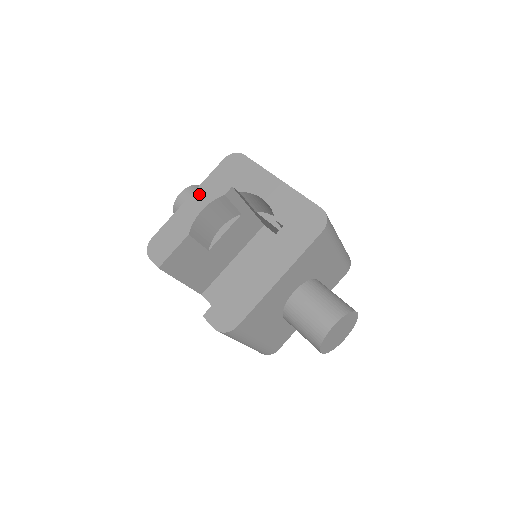
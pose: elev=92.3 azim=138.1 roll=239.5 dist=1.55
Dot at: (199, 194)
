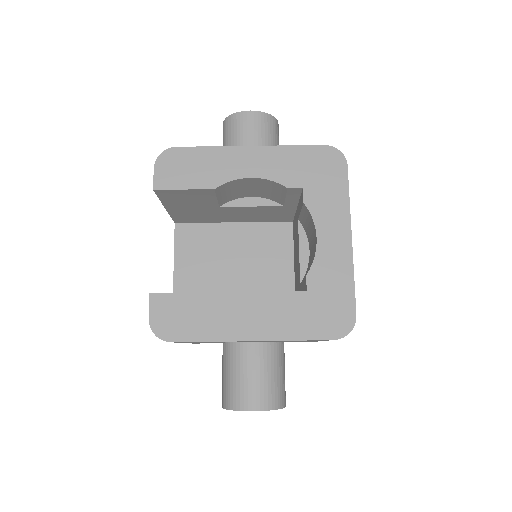
Dot at: (265, 155)
